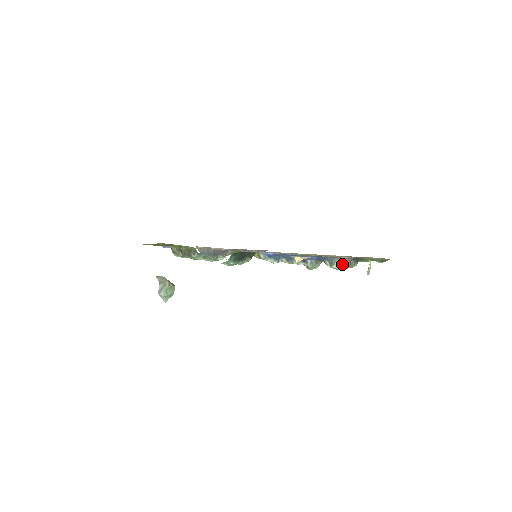
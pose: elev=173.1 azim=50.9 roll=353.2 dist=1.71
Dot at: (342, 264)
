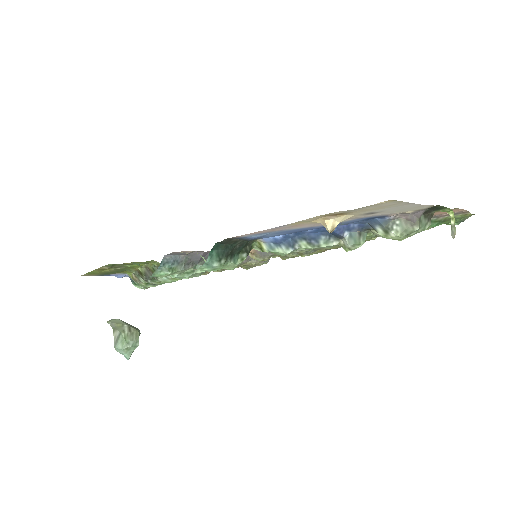
Dot at: (406, 226)
